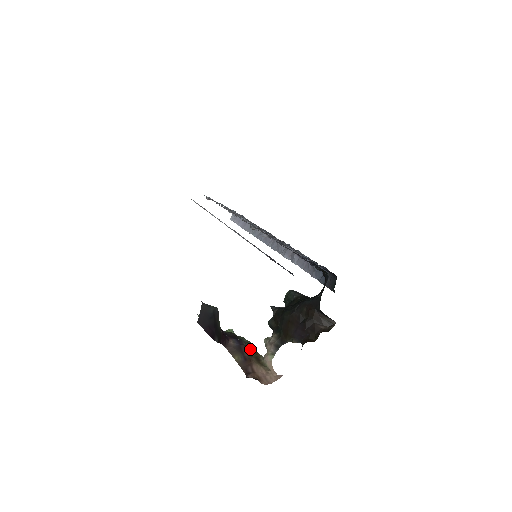
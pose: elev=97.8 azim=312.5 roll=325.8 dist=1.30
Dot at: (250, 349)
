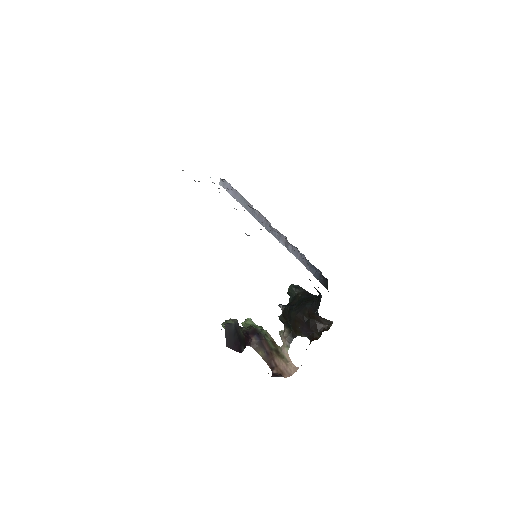
Dot at: (269, 342)
